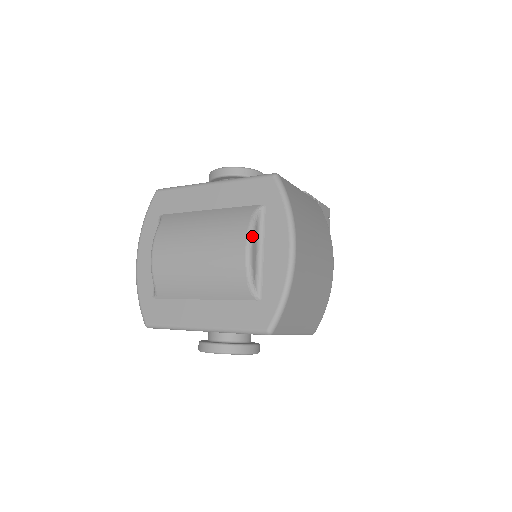
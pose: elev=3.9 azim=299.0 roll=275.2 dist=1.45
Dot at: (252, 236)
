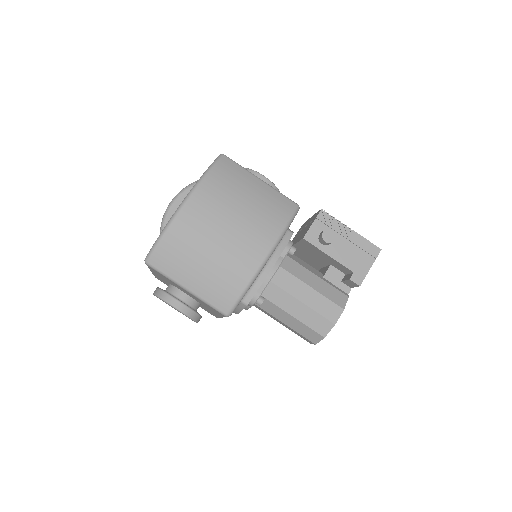
Dot at: (180, 193)
